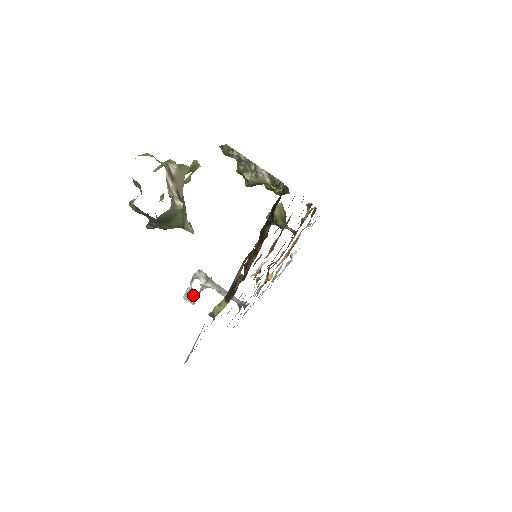
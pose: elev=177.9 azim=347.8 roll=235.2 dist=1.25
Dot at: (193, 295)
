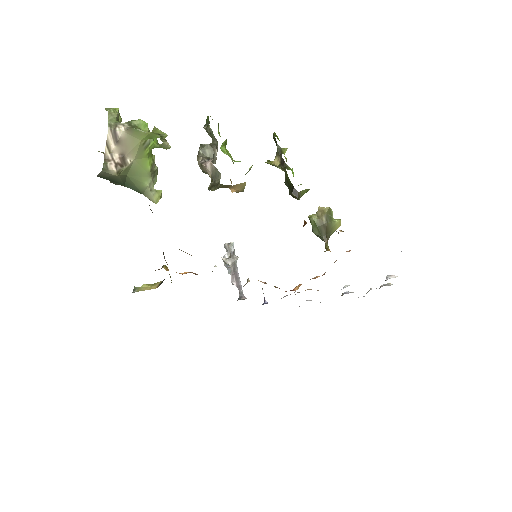
Dot at: occluded
